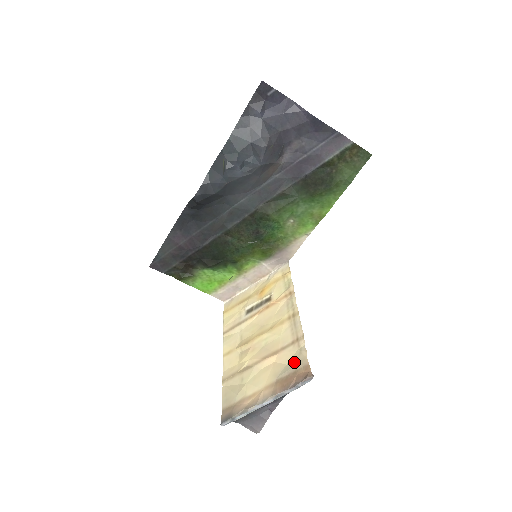
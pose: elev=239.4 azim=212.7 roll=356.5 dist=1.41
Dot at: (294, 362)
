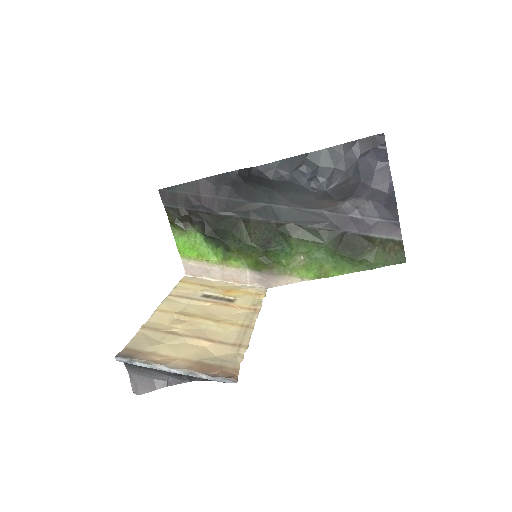
Dot at: (225, 359)
